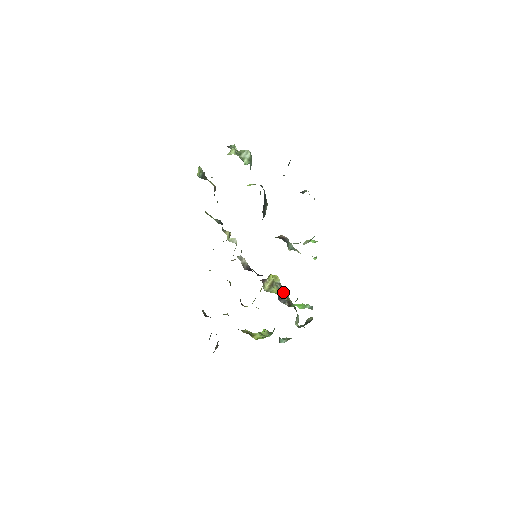
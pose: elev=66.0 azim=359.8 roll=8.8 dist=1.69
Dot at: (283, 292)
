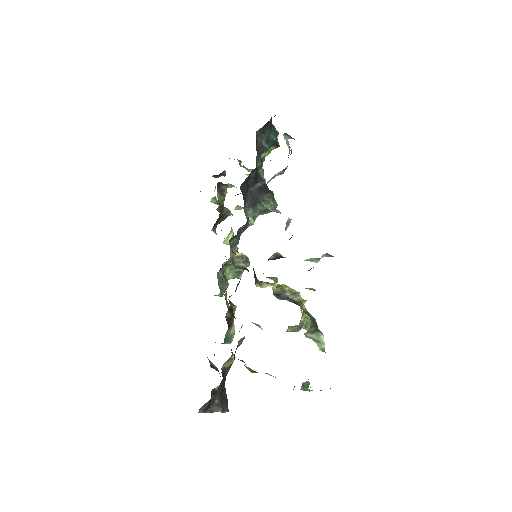
Dot at: (274, 277)
